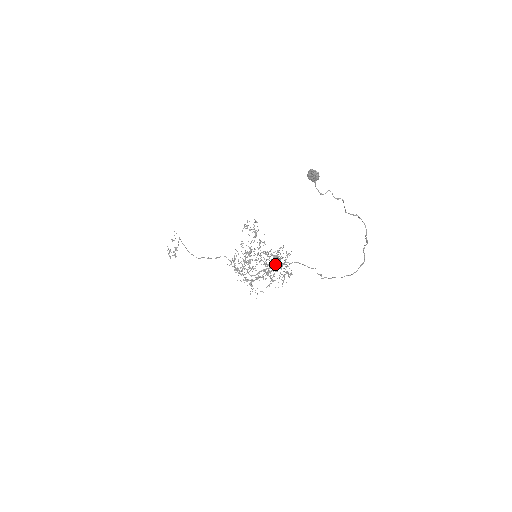
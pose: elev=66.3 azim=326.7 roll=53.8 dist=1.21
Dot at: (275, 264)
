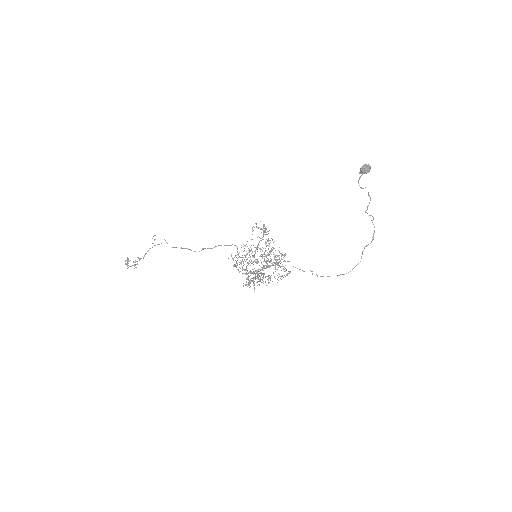
Dot at: (277, 262)
